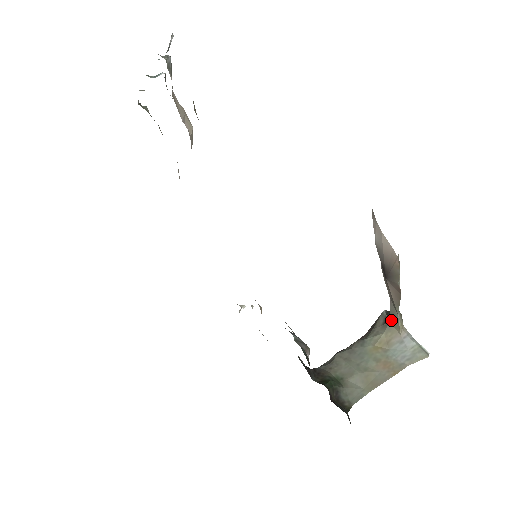
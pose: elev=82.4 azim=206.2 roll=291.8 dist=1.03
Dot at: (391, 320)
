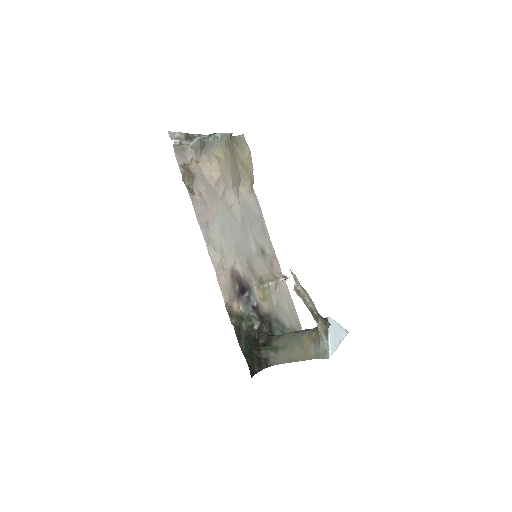
Dot at: occluded
